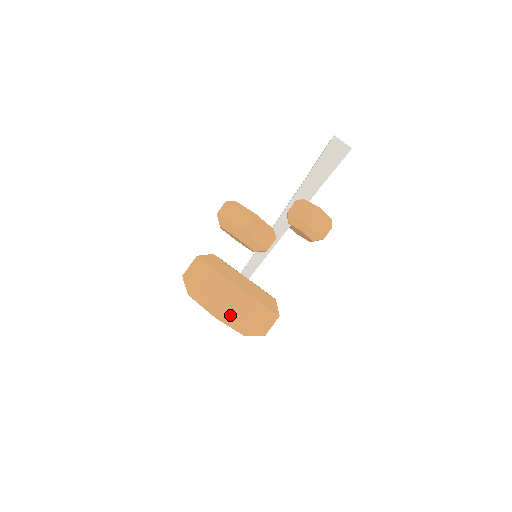
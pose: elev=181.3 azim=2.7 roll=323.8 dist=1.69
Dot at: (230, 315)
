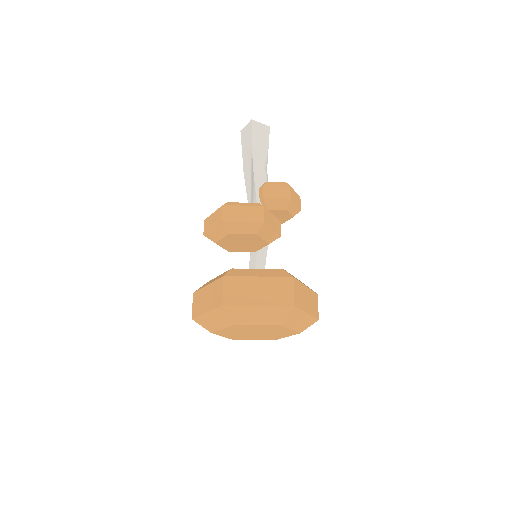
Dot at: (298, 310)
